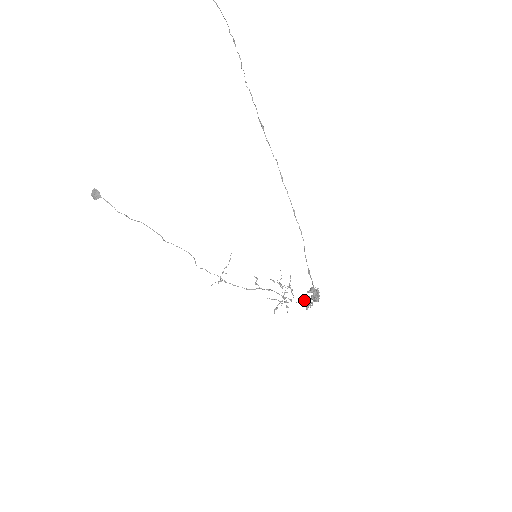
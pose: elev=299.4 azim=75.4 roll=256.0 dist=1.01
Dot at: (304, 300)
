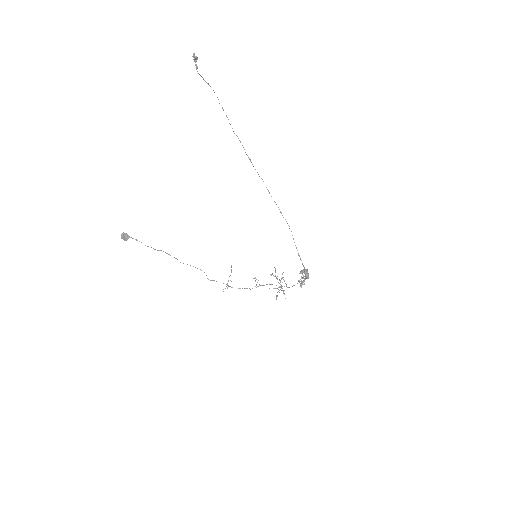
Dot at: (298, 280)
